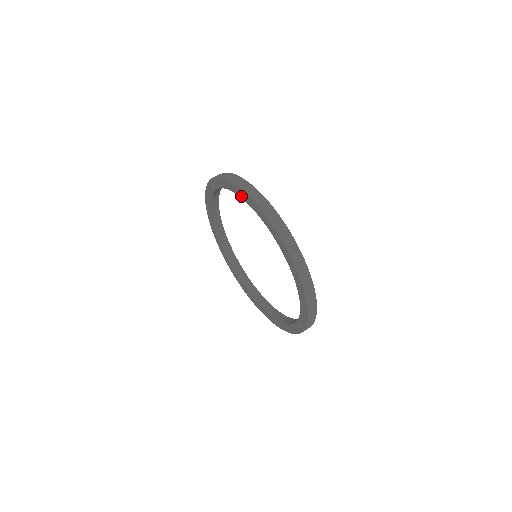
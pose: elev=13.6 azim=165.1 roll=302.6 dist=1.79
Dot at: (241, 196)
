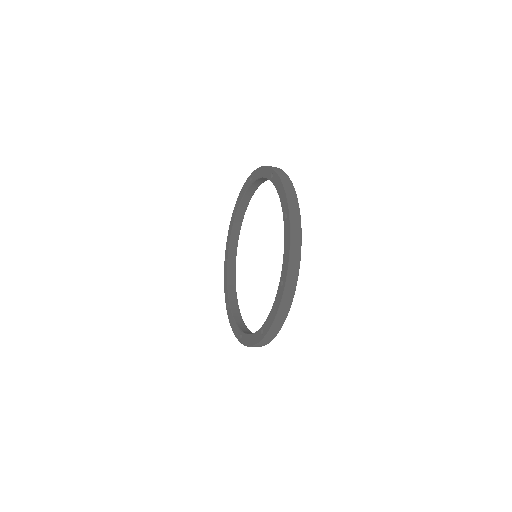
Dot at: (272, 180)
